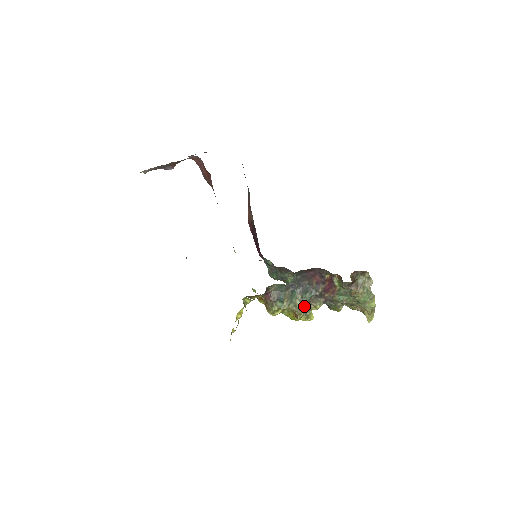
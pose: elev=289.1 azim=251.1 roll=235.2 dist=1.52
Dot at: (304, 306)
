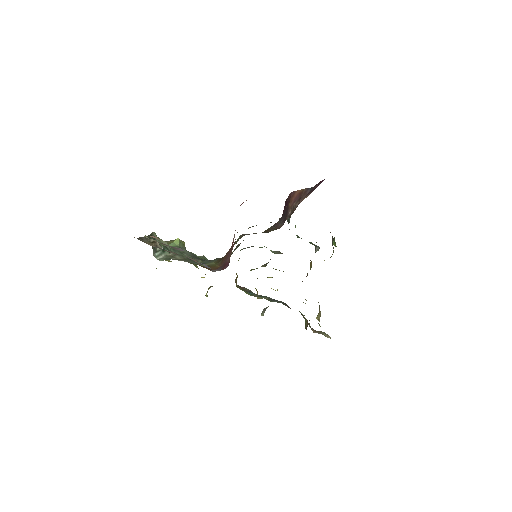
Dot at: (268, 300)
